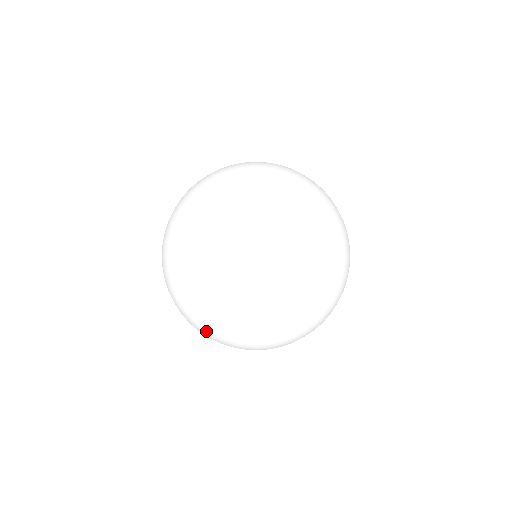
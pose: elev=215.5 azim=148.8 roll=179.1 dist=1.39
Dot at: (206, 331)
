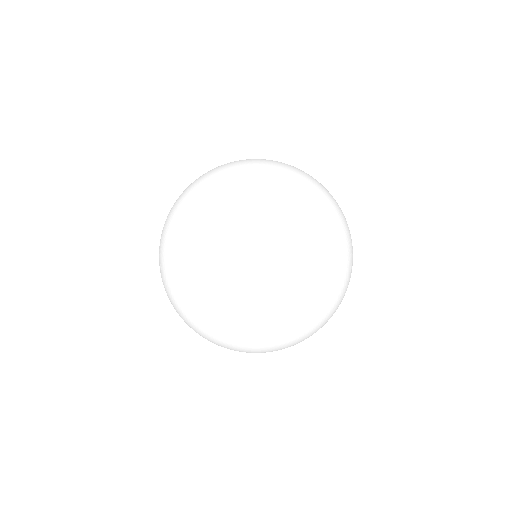
Dot at: occluded
